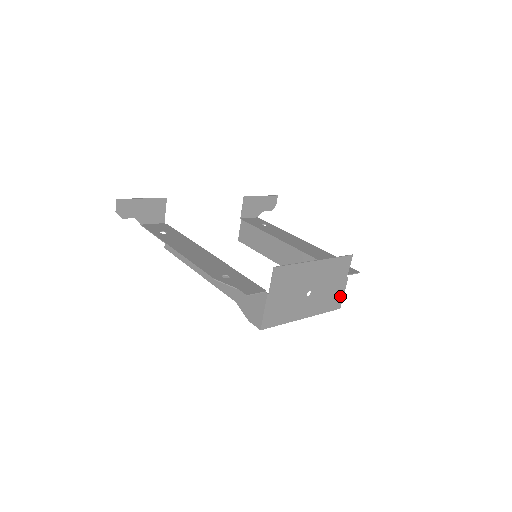
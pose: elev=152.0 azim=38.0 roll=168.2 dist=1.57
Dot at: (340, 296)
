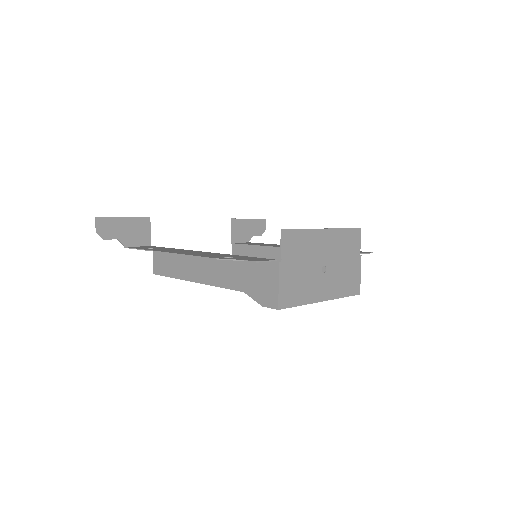
Dot at: (357, 278)
